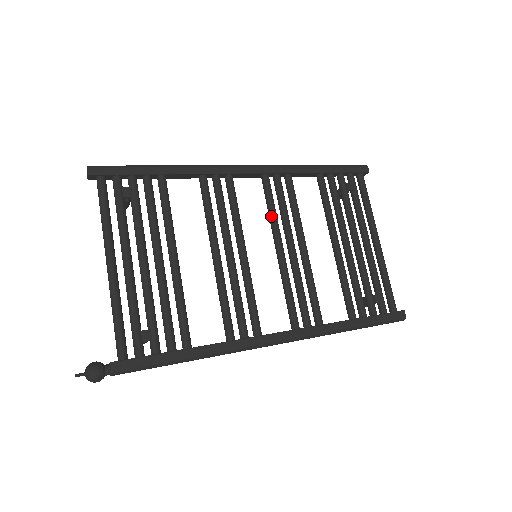
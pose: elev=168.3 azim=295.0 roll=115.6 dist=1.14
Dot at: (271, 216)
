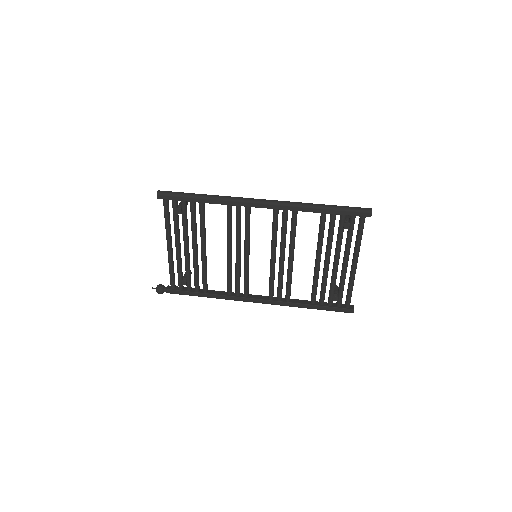
Dot at: (272, 236)
